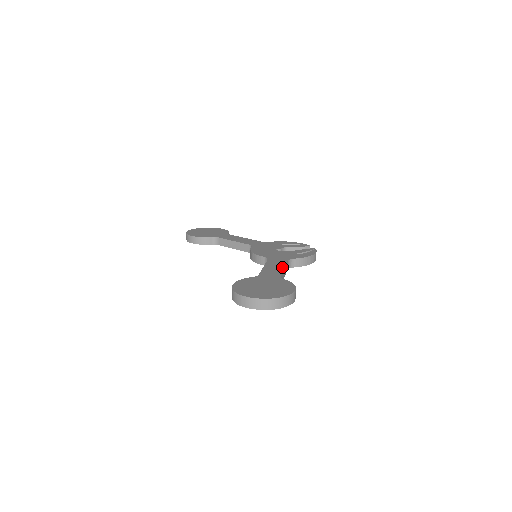
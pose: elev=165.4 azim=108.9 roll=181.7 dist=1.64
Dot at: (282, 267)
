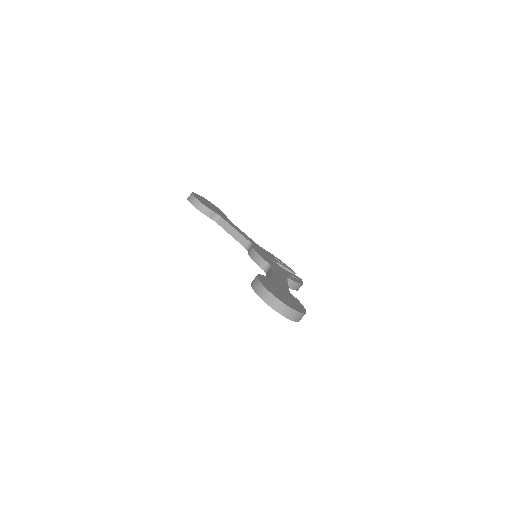
Dot at: (286, 282)
